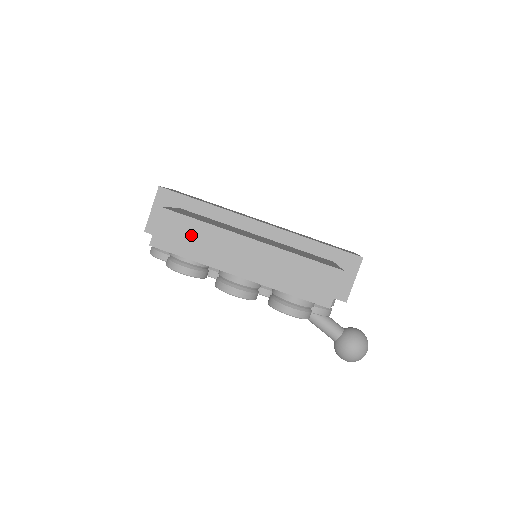
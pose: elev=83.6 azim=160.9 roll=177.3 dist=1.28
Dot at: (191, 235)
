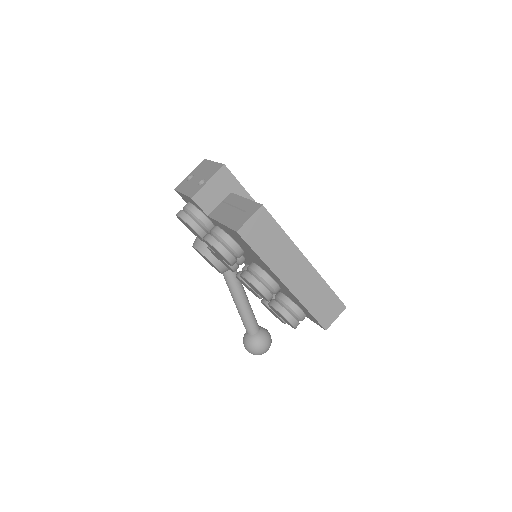
Dot at: (271, 238)
